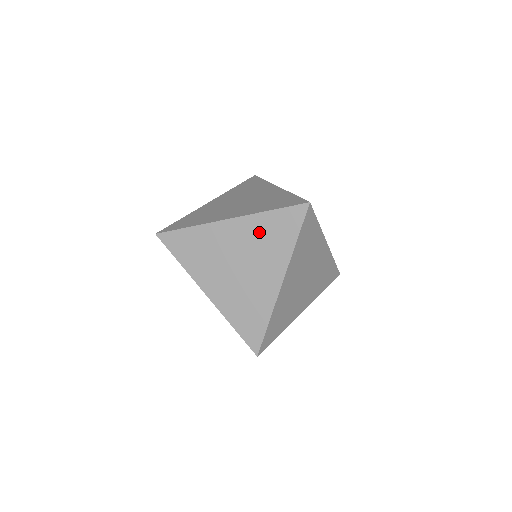
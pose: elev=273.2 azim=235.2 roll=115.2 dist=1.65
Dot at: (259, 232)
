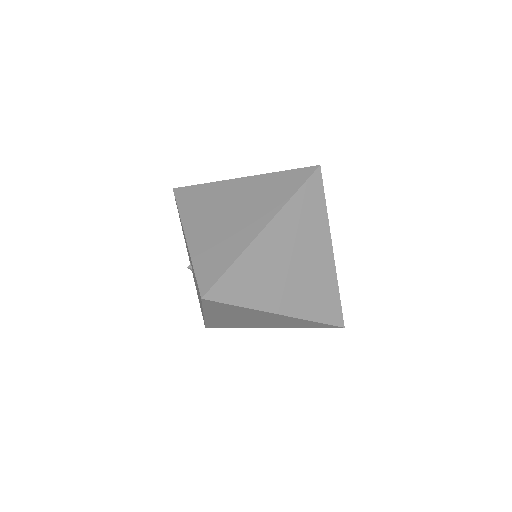
Dot at: (263, 187)
